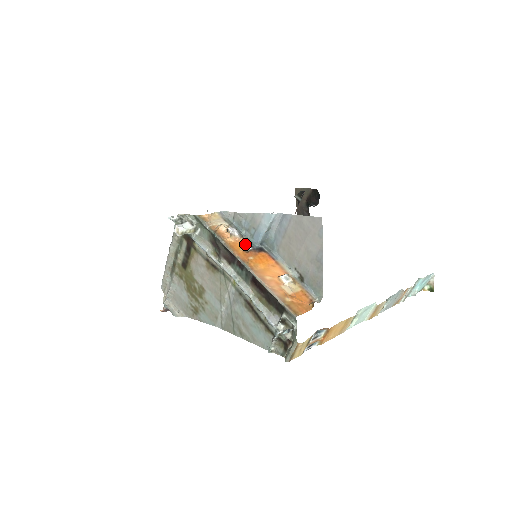
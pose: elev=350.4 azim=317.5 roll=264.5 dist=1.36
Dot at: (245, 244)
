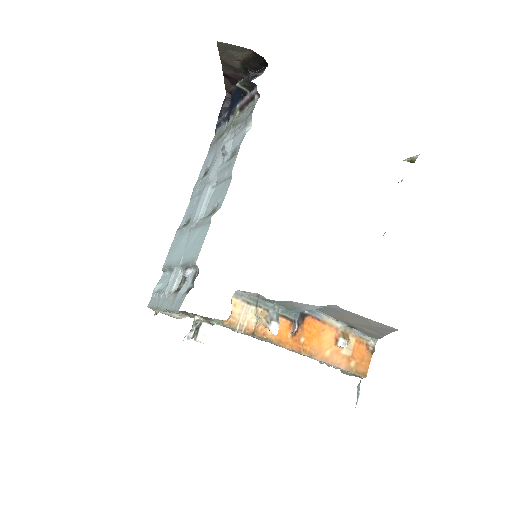
Dot at: (287, 324)
